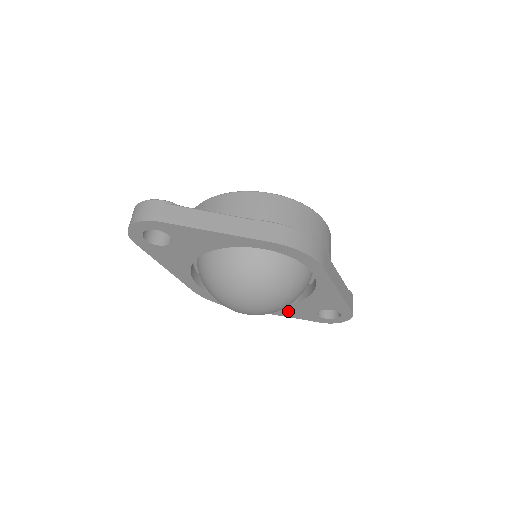
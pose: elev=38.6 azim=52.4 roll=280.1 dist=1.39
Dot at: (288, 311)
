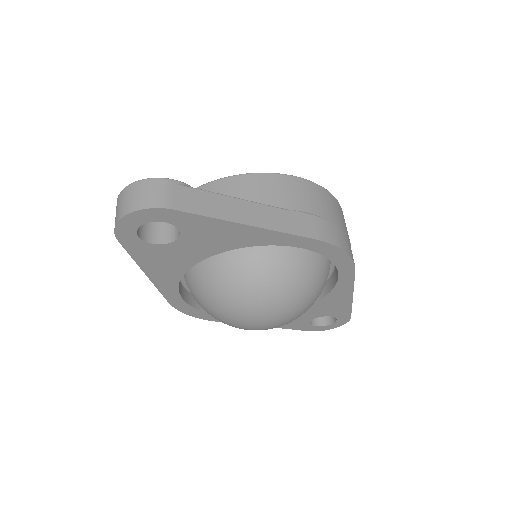
Dot at: occluded
